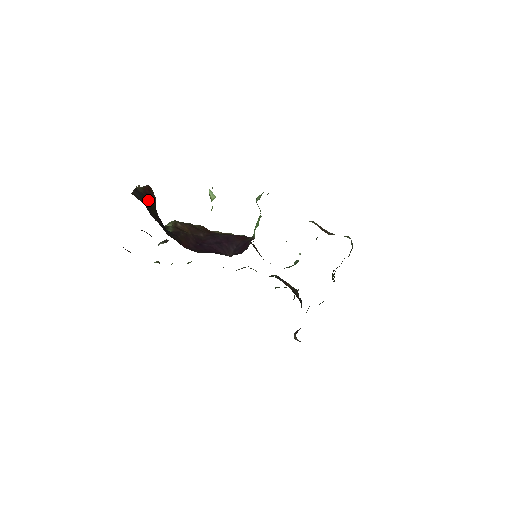
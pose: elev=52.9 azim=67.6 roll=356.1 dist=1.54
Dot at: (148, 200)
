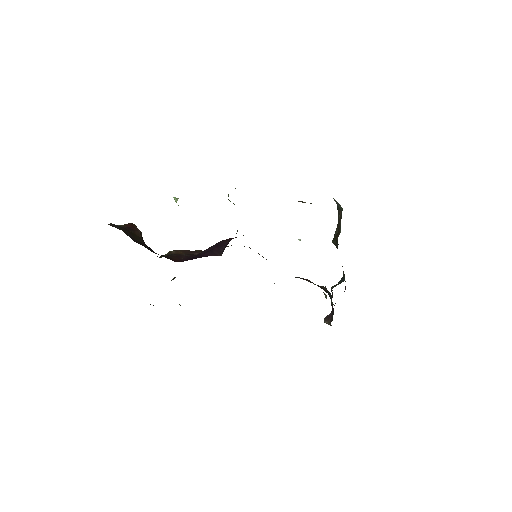
Dot at: (130, 232)
